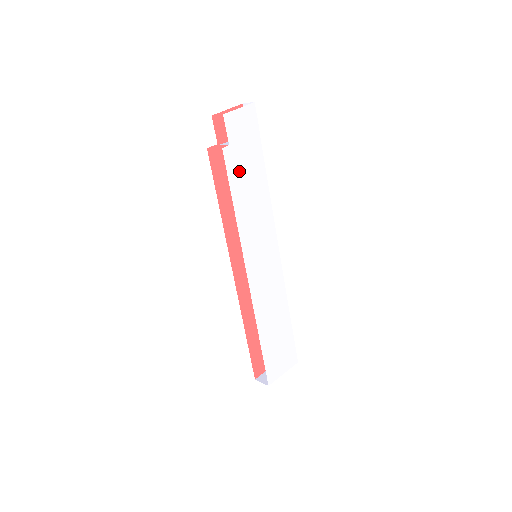
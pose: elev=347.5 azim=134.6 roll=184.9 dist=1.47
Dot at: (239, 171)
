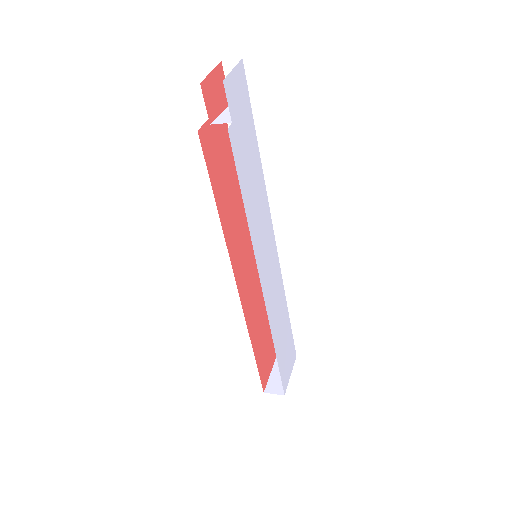
Dot at: (242, 156)
